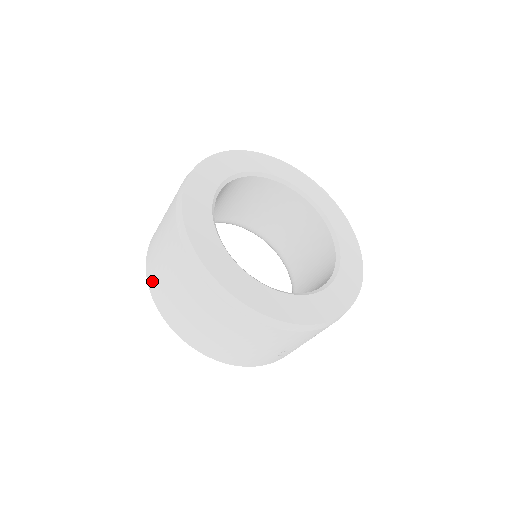
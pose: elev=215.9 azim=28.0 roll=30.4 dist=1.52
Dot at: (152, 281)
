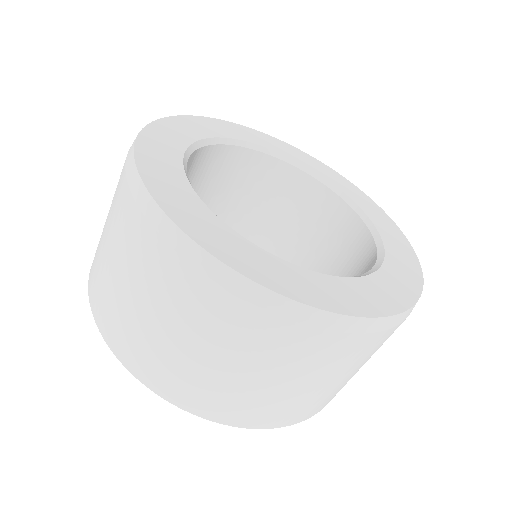
Dot at: (156, 377)
